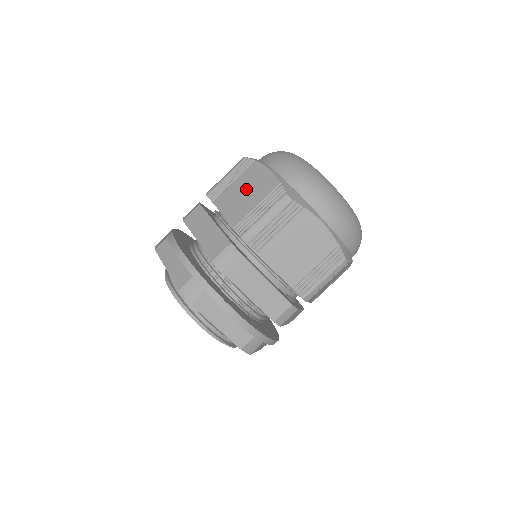
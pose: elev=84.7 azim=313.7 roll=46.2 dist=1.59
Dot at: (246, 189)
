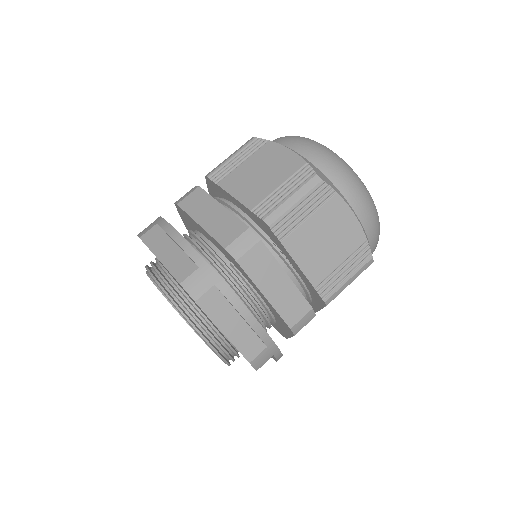
Dot at: occluded
